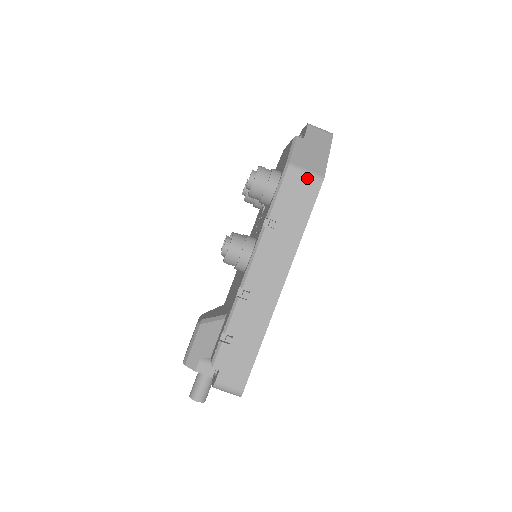
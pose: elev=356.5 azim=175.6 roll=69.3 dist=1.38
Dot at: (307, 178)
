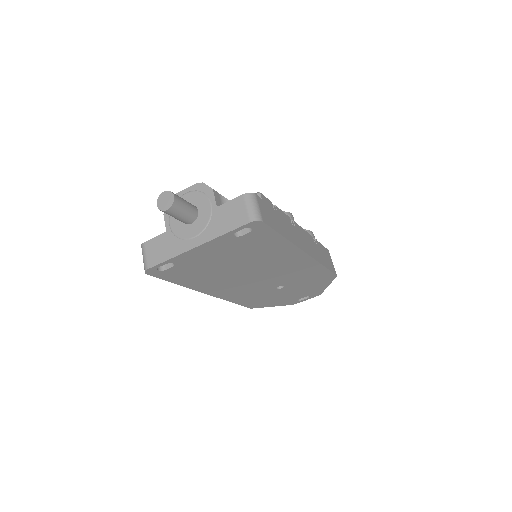
Dot at: (332, 264)
